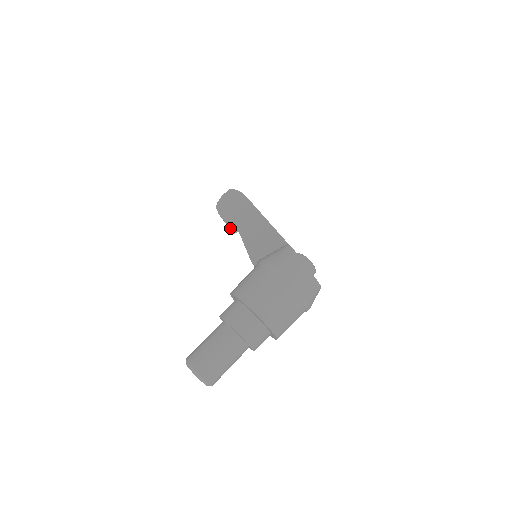
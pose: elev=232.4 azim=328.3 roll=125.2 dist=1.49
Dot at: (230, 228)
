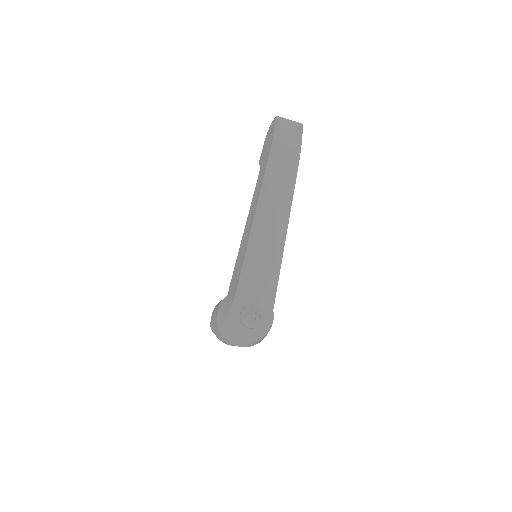
Dot at: occluded
